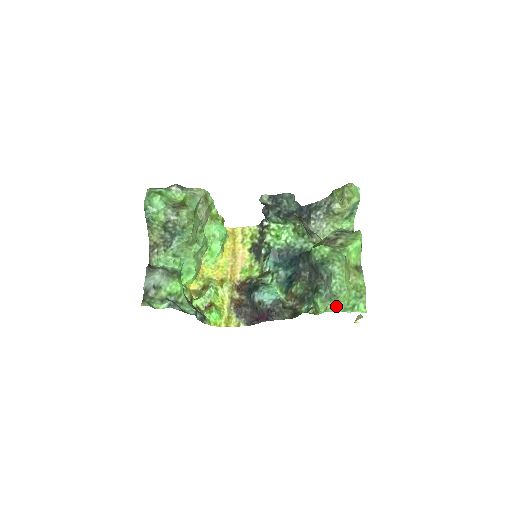
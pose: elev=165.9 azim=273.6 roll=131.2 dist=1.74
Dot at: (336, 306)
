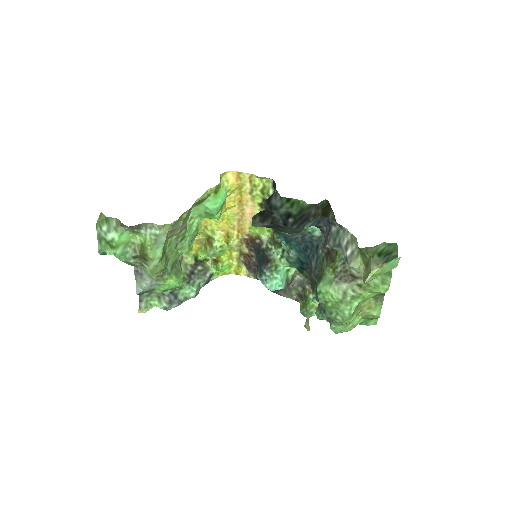
Dot at: occluded
